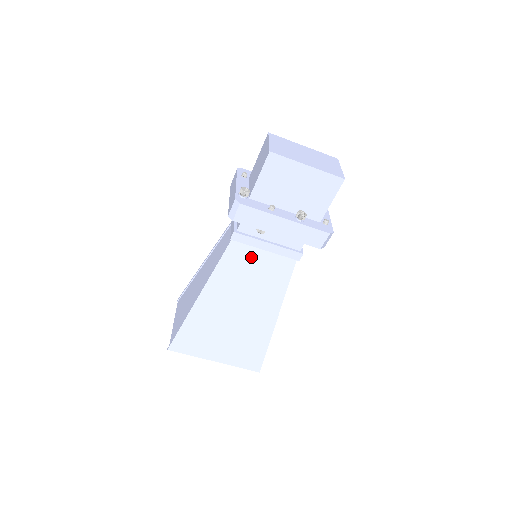
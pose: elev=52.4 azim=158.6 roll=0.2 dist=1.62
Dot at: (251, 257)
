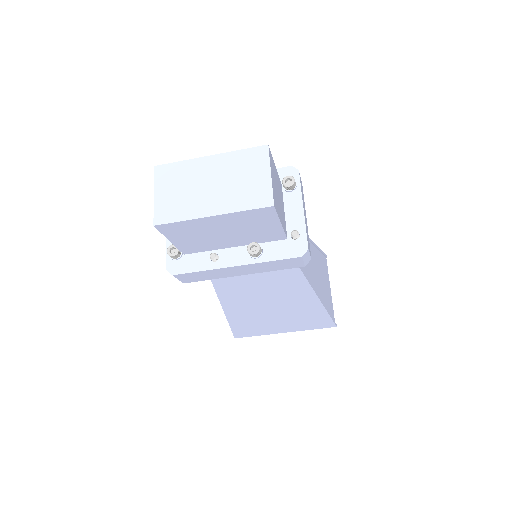
Dot at: (243, 276)
